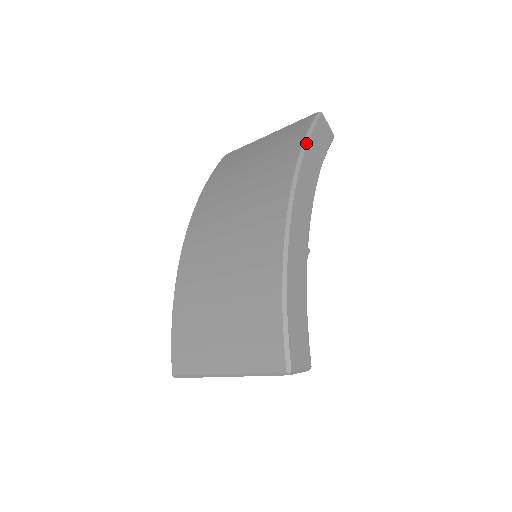
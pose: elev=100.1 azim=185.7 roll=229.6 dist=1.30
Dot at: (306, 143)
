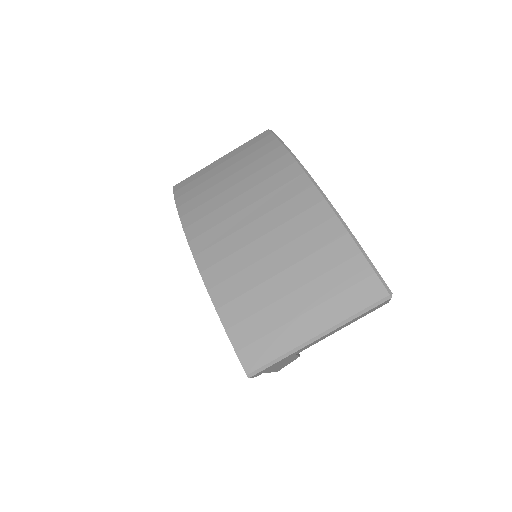
Dot at: (283, 143)
